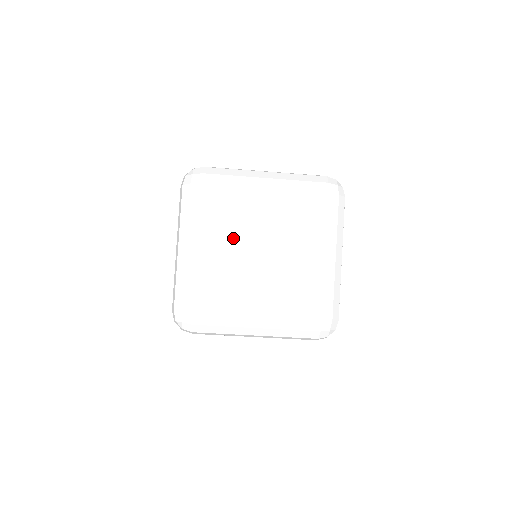
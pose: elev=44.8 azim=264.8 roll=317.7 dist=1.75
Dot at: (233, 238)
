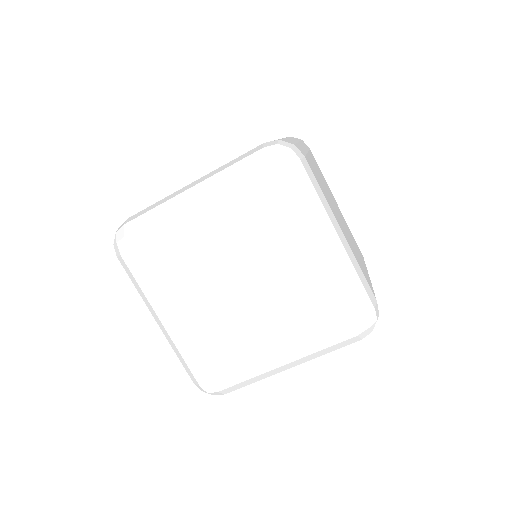
Dot at: (235, 247)
